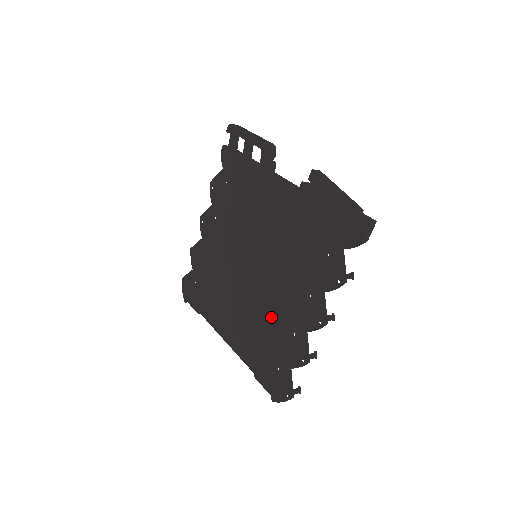
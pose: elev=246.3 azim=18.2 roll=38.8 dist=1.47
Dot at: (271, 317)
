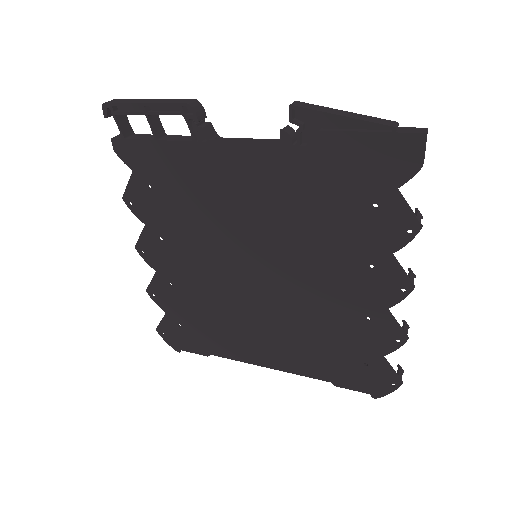
Dot at: (323, 315)
